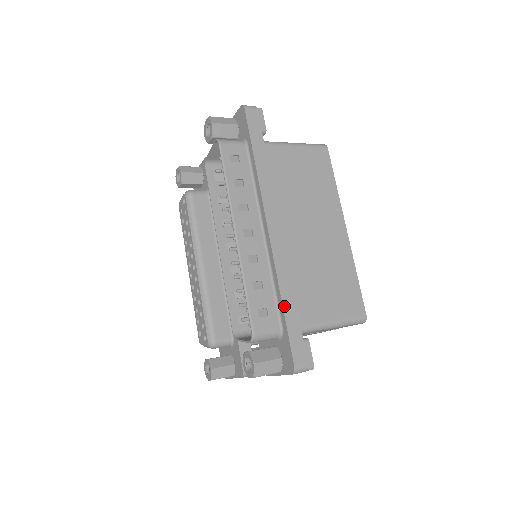
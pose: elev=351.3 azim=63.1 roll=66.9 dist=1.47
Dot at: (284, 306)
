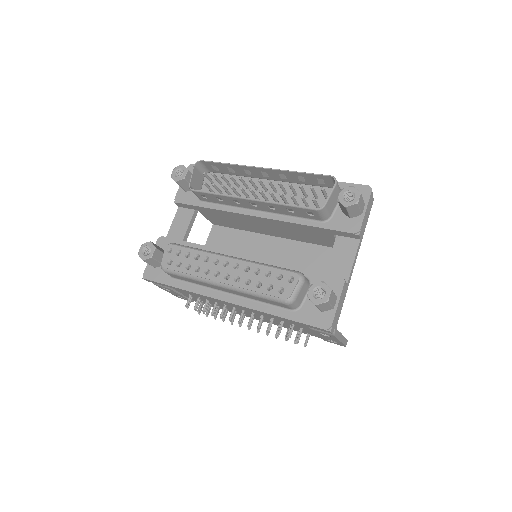
Dot at: occluded
